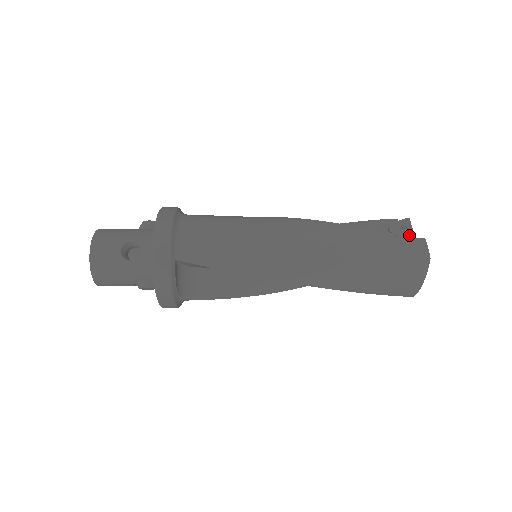
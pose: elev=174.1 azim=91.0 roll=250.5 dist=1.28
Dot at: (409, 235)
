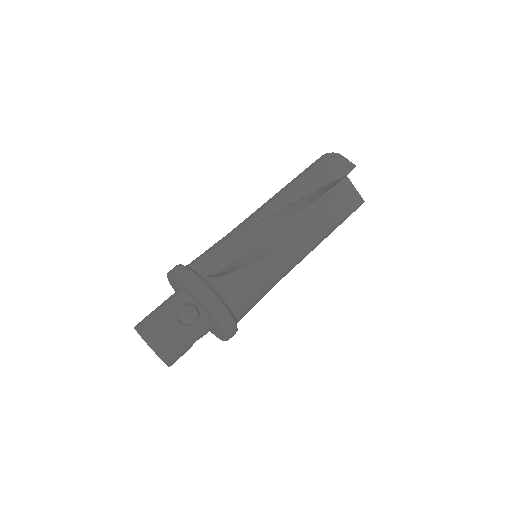
Dot at: occluded
